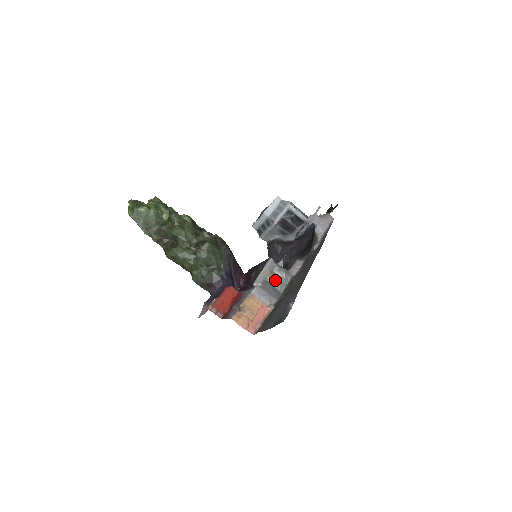
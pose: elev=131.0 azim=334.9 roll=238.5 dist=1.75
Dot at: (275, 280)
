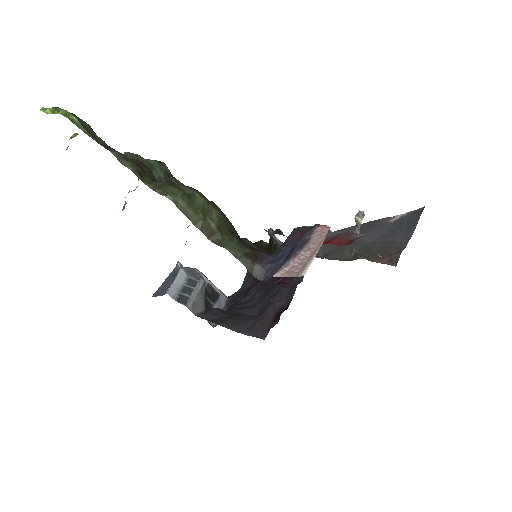
Dot at: occluded
